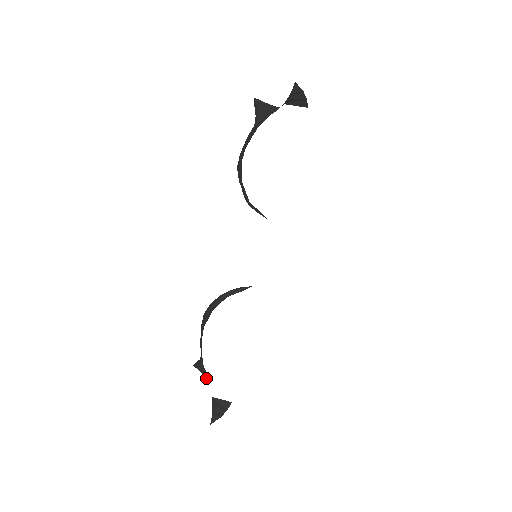
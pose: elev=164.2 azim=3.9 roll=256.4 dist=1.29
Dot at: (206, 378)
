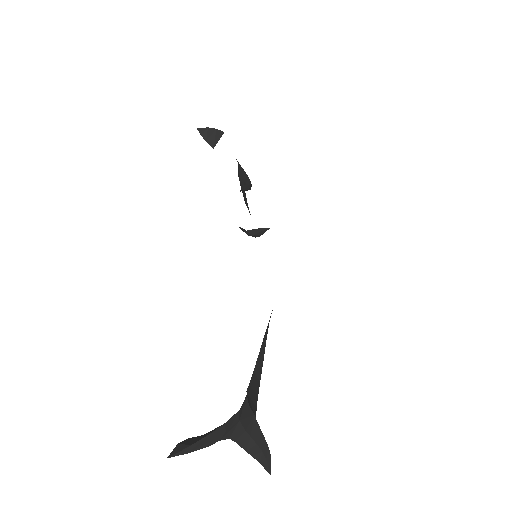
Dot at: occluded
